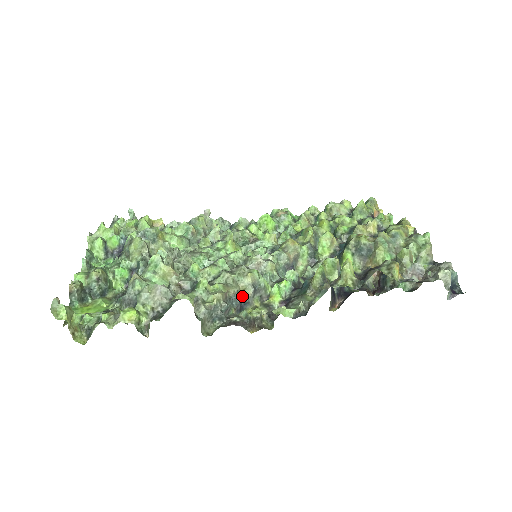
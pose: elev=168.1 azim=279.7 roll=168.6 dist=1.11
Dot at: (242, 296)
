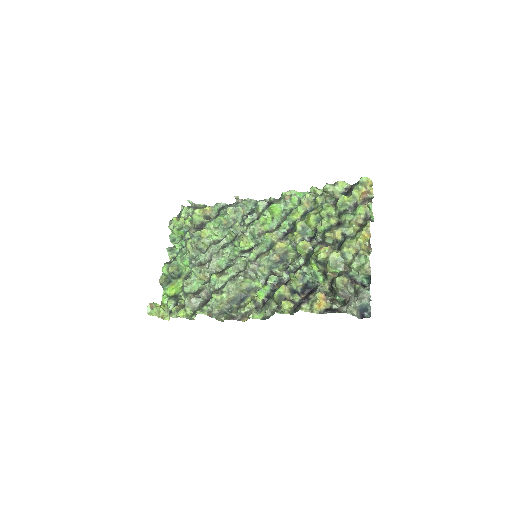
Dot at: (242, 293)
